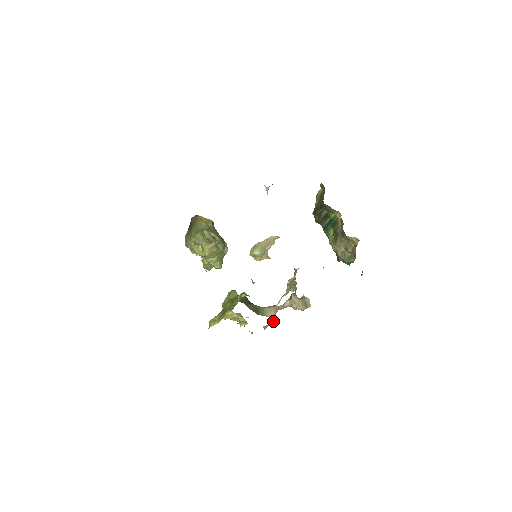
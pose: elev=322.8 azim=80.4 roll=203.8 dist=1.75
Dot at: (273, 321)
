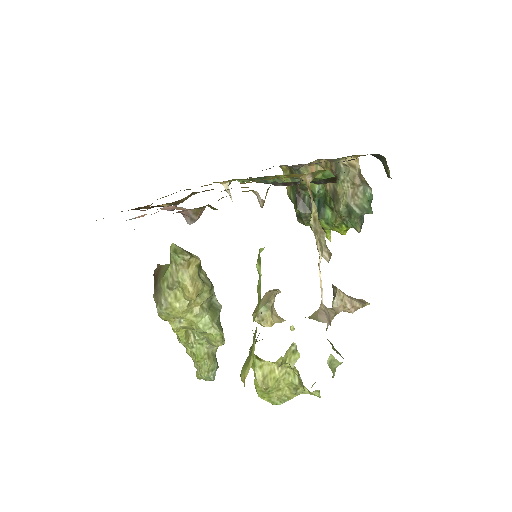
Dot at: (335, 350)
